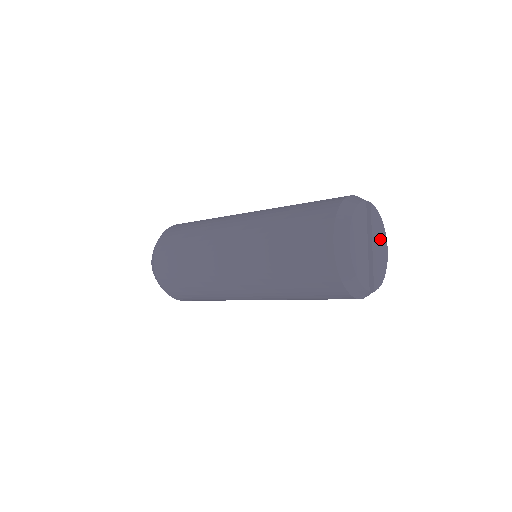
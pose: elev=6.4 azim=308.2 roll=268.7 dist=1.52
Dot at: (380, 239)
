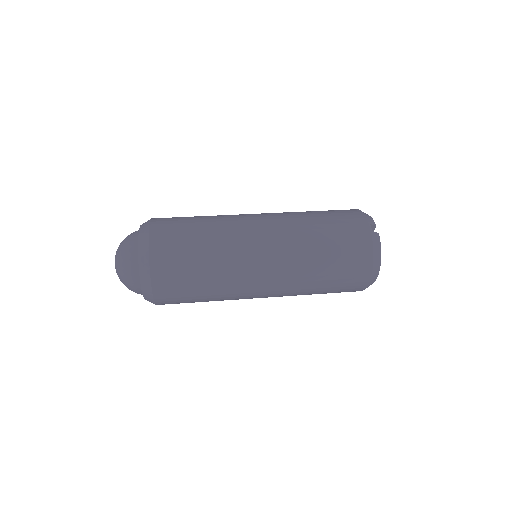
Dot at: occluded
